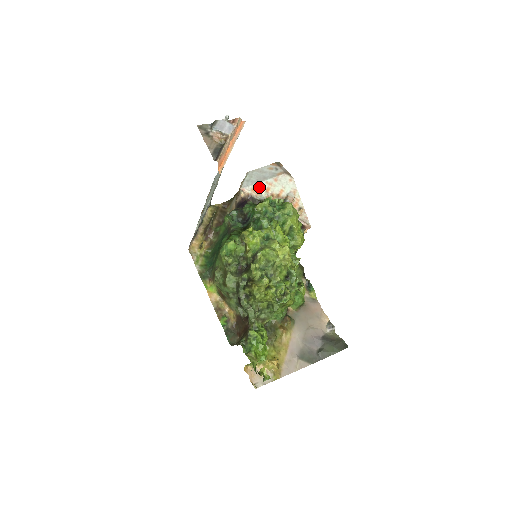
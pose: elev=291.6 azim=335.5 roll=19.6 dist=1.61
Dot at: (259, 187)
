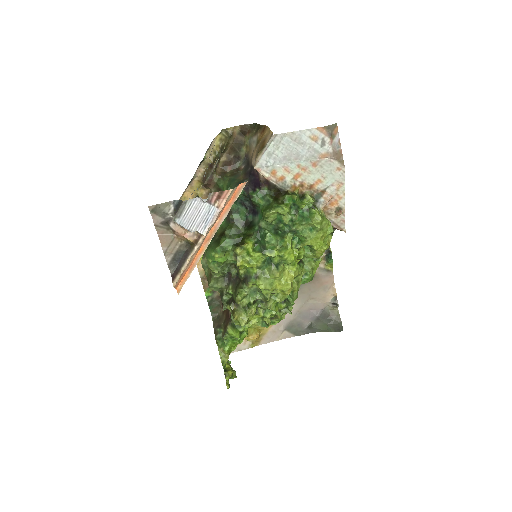
Dot at: (284, 170)
